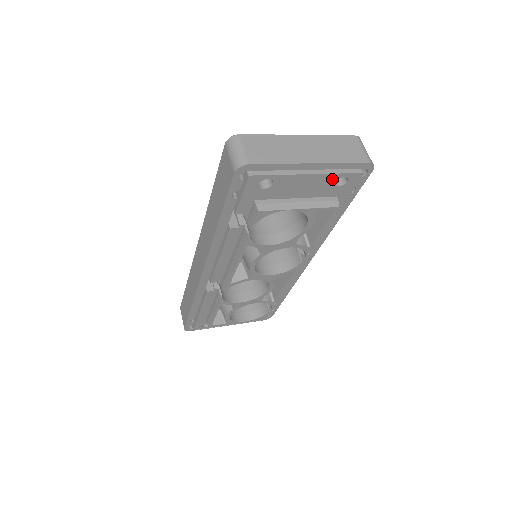
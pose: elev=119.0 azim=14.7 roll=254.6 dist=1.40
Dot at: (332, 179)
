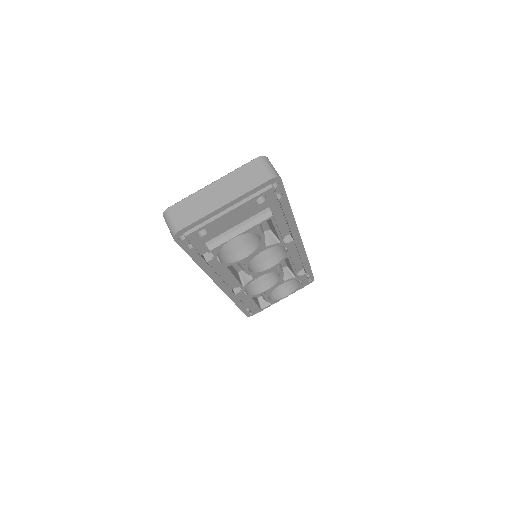
Dot at: (251, 203)
